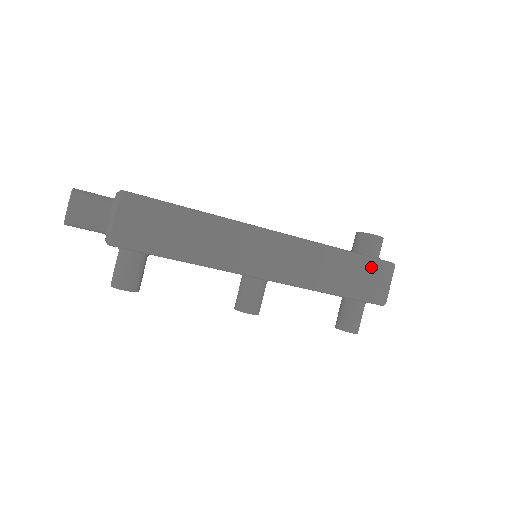
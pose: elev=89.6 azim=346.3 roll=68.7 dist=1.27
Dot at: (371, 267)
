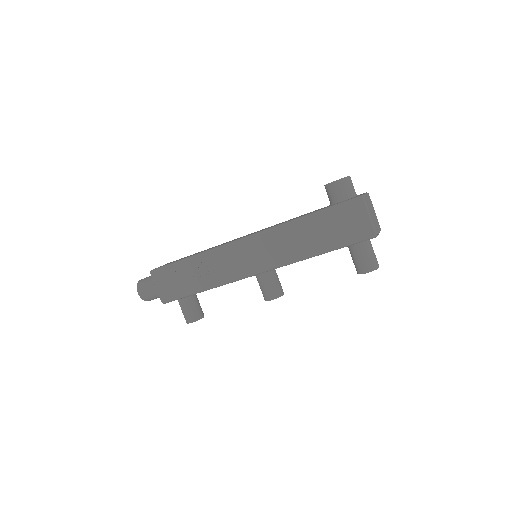
Dot at: (339, 214)
